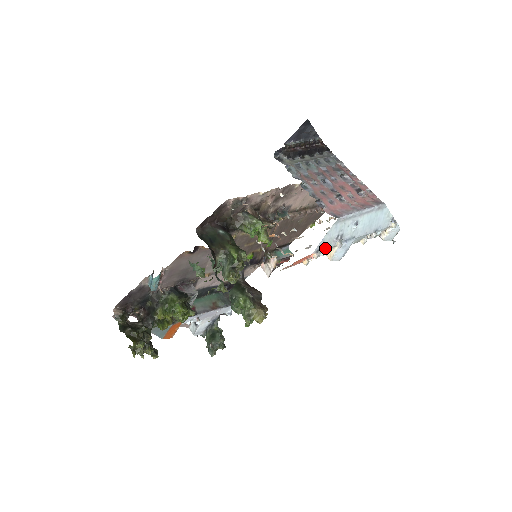
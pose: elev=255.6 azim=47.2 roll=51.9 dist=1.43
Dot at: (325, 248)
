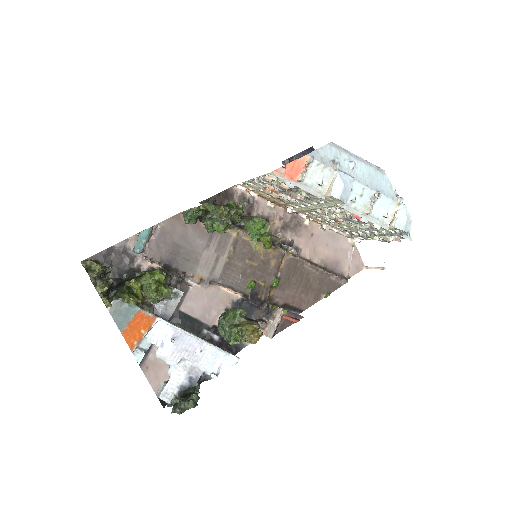
Dot at: (320, 162)
